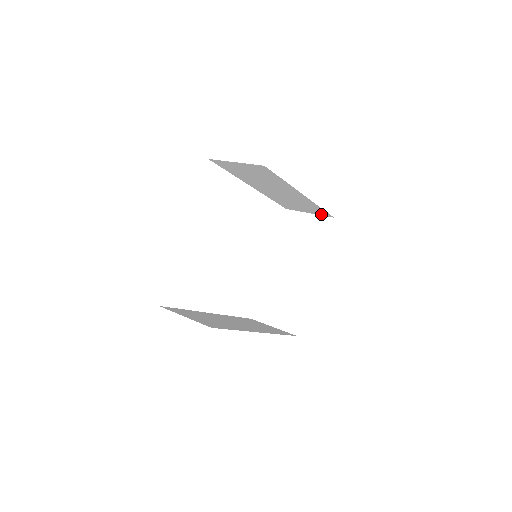
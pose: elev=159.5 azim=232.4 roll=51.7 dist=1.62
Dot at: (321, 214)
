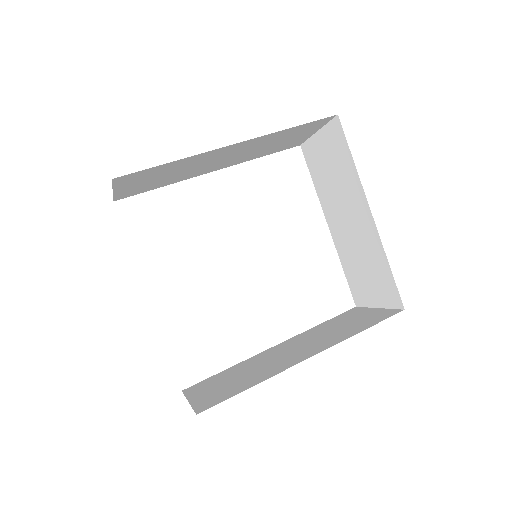
Dot at: (322, 124)
